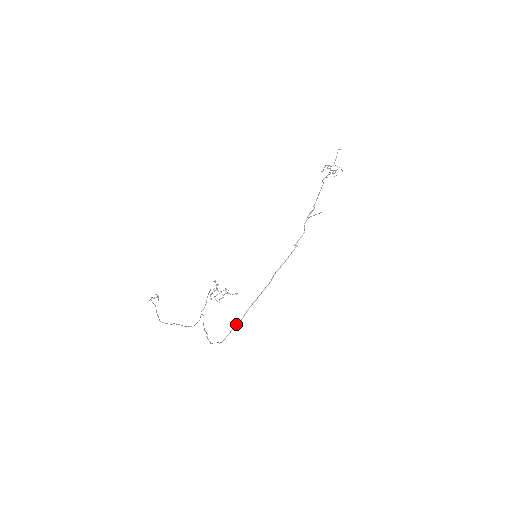
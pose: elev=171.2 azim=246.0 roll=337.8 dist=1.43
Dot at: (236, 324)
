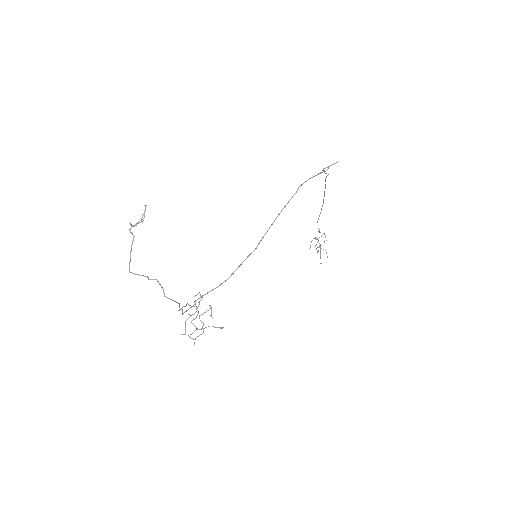
Dot at: (247, 256)
